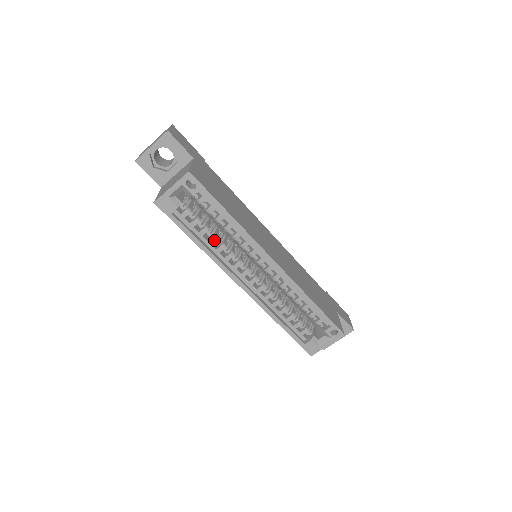
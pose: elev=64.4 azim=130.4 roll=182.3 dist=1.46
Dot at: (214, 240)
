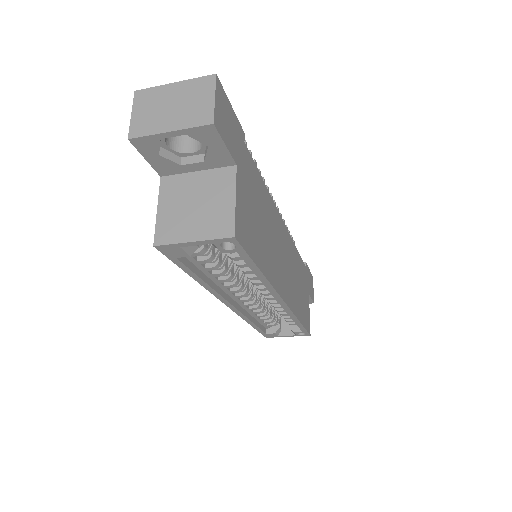
Dot at: (221, 275)
